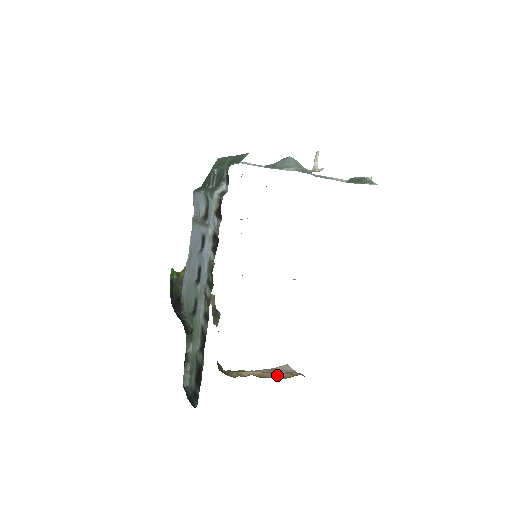
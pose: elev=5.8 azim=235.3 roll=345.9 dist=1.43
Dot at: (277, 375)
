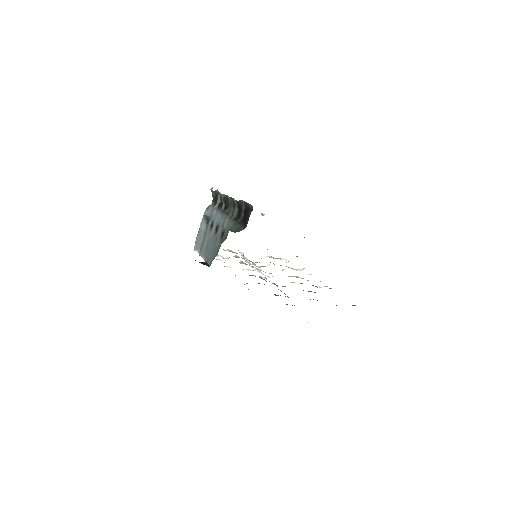
Dot at: occluded
